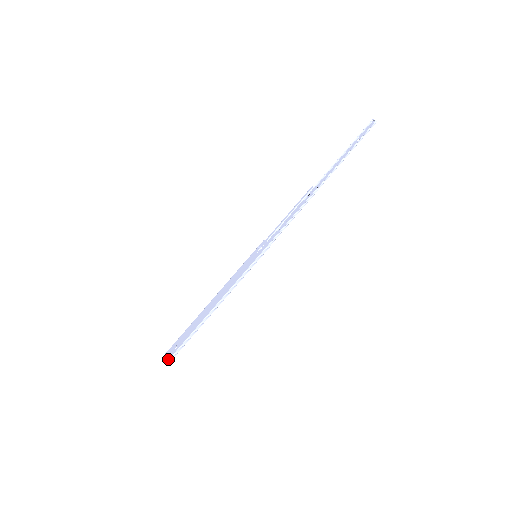
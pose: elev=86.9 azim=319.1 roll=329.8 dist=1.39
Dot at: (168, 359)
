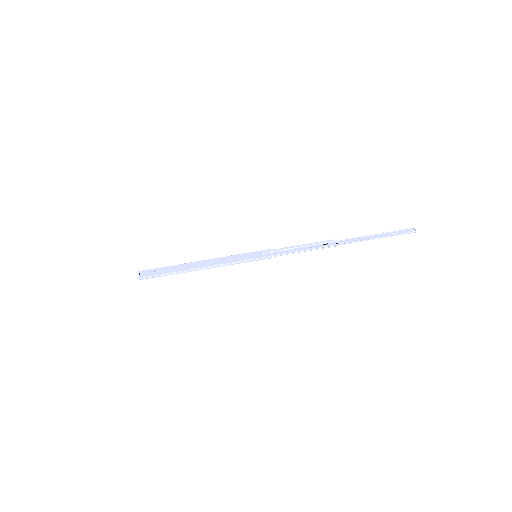
Dot at: (142, 277)
